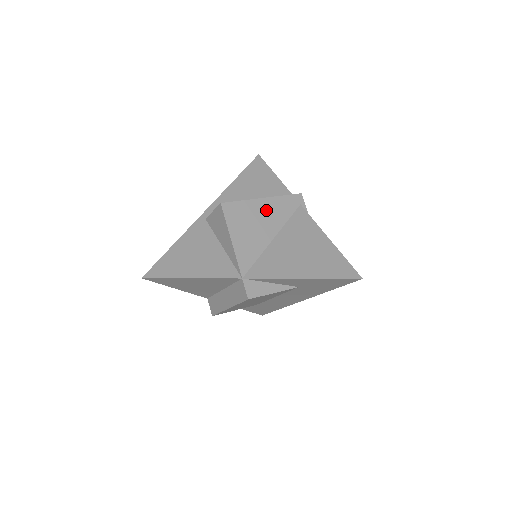
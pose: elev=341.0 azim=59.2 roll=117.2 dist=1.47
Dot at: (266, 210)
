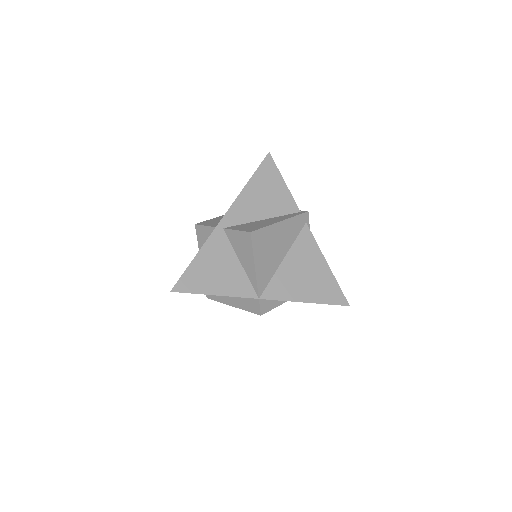
Dot at: (282, 233)
